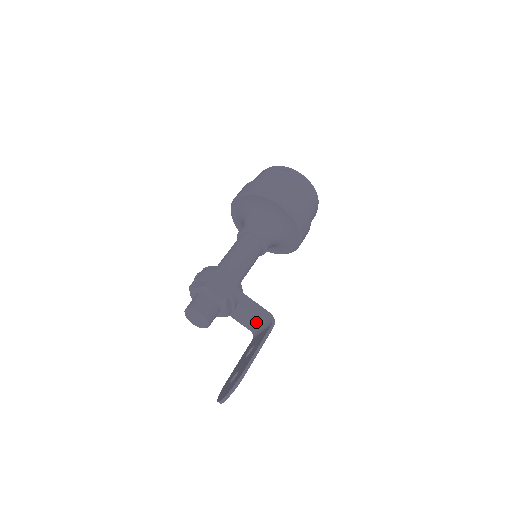
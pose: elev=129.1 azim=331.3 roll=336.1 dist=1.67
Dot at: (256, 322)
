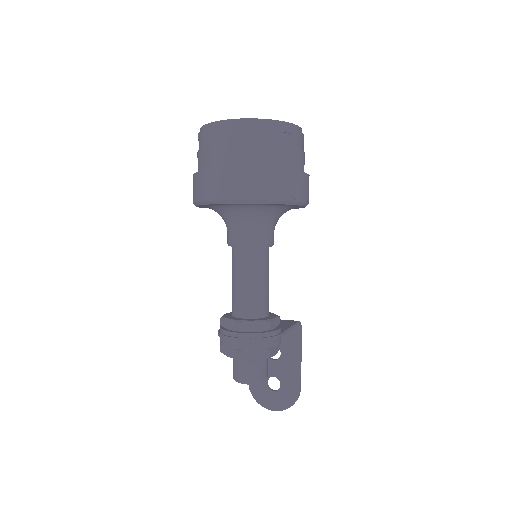
Dot at: occluded
